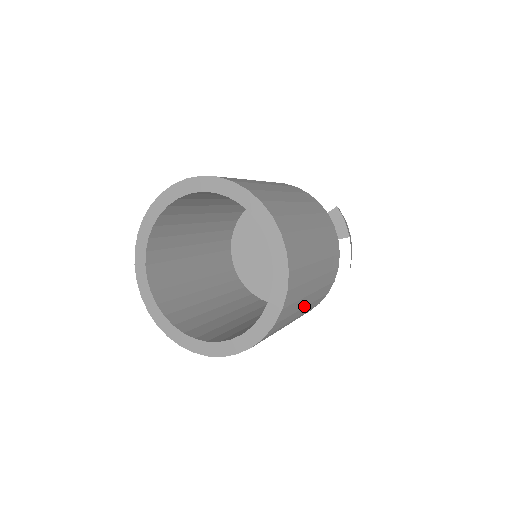
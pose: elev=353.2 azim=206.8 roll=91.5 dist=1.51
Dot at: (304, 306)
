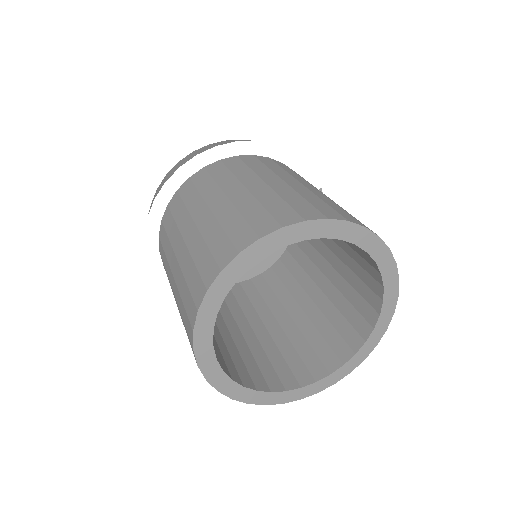
Dot at: occluded
